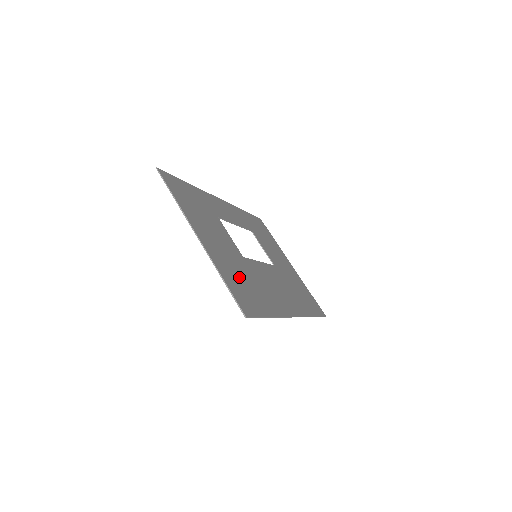
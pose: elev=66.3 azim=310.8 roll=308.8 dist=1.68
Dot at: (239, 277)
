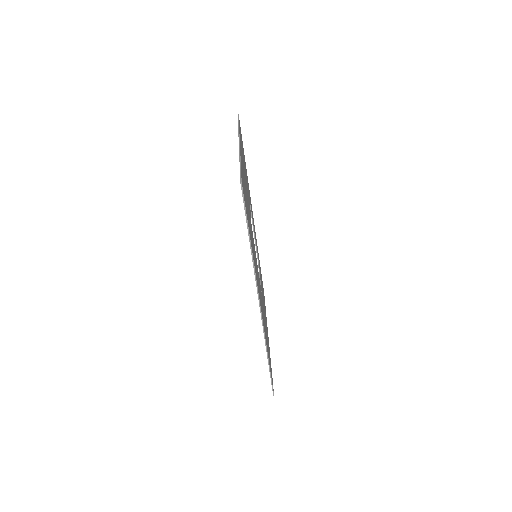
Dot at: (246, 199)
